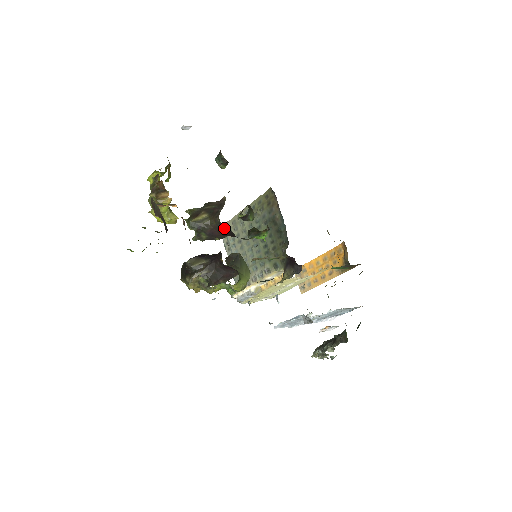
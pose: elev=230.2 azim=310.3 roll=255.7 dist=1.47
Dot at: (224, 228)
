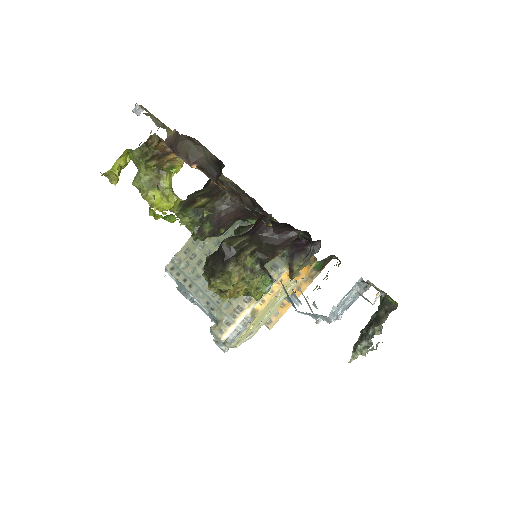
Dot at: occluded
